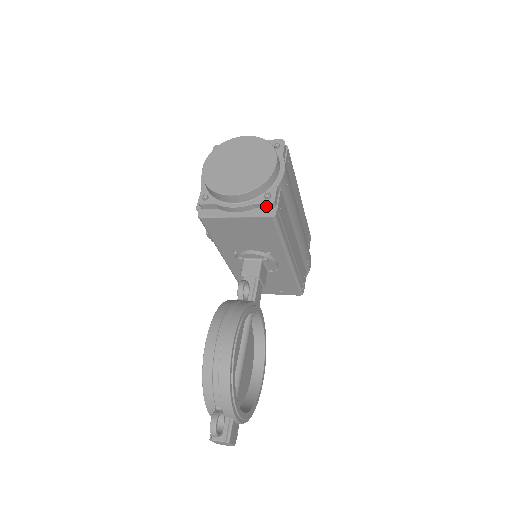
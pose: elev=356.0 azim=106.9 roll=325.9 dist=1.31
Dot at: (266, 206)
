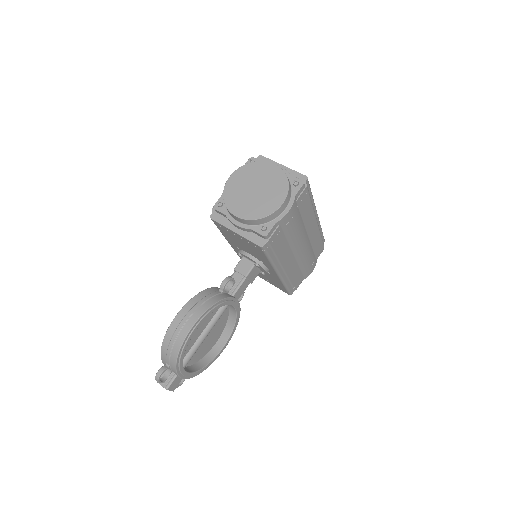
Dot at: (260, 235)
